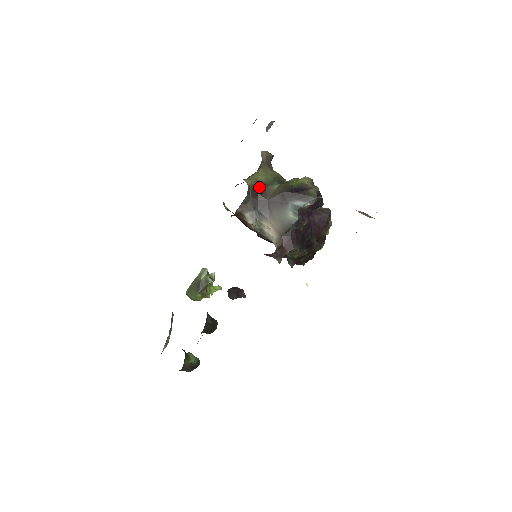
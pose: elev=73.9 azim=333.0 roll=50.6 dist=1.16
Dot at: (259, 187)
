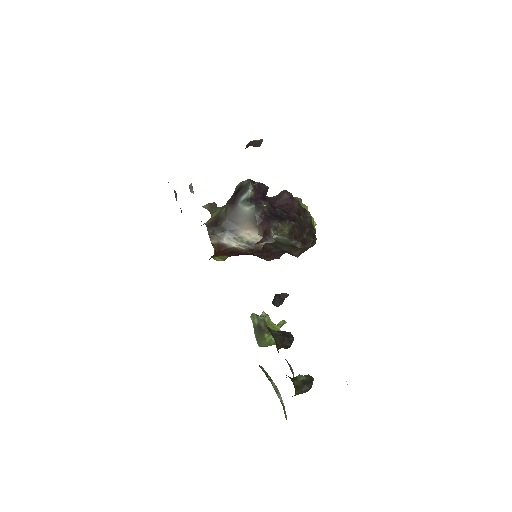
Dot at: (215, 219)
